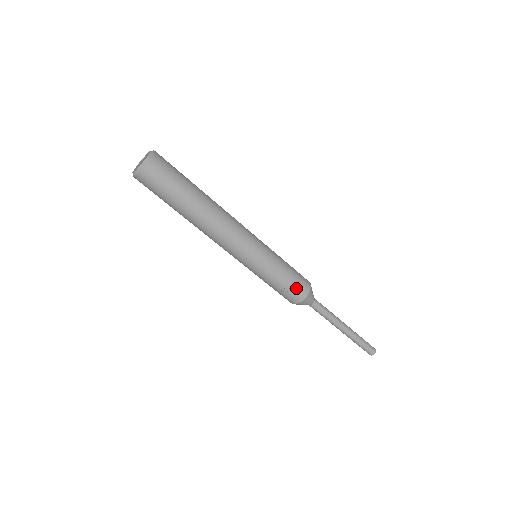
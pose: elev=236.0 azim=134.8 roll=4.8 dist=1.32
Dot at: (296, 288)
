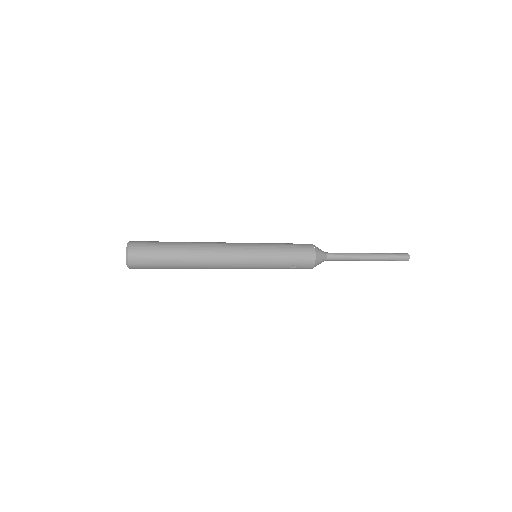
Dot at: (302, 259)
